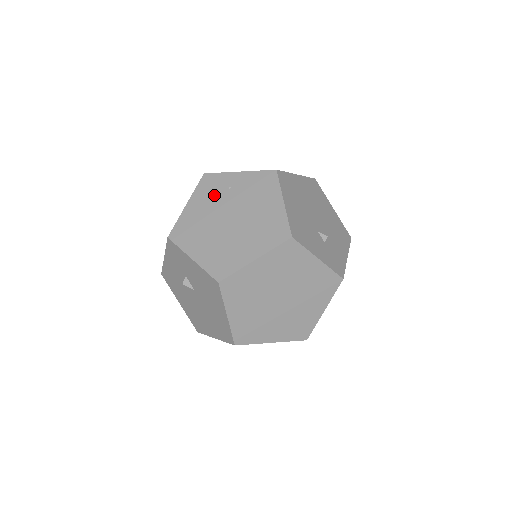
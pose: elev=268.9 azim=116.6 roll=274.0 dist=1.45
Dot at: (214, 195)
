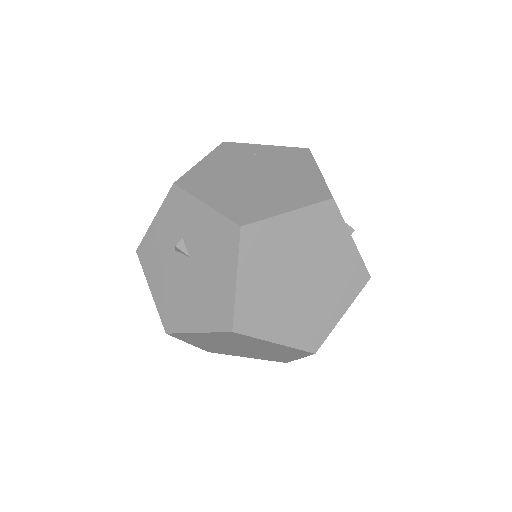
Dot at: (236, 157)
